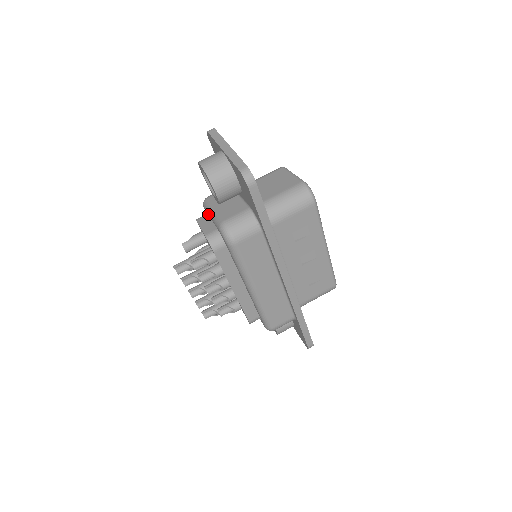
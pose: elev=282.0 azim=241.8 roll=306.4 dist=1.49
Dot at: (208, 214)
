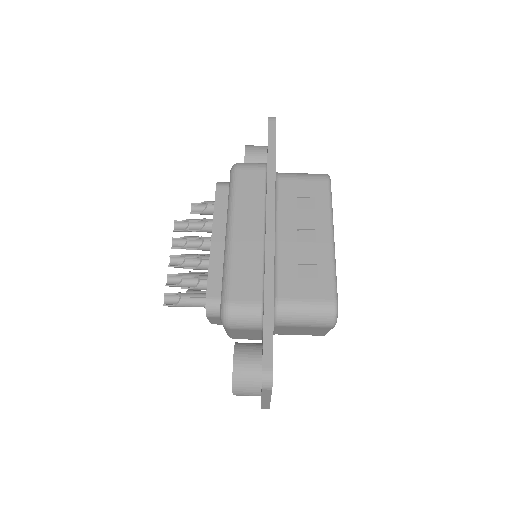
Dot at: occluded
